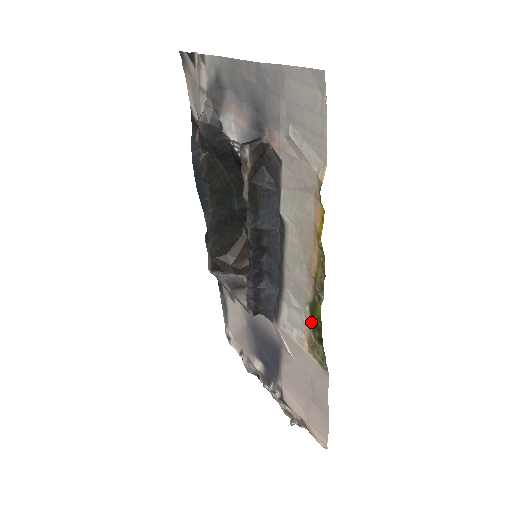
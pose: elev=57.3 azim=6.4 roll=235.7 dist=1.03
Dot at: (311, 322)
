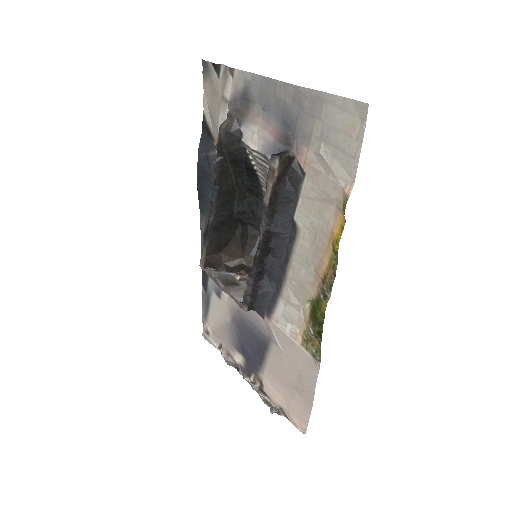
Dot at: (311, 318)
